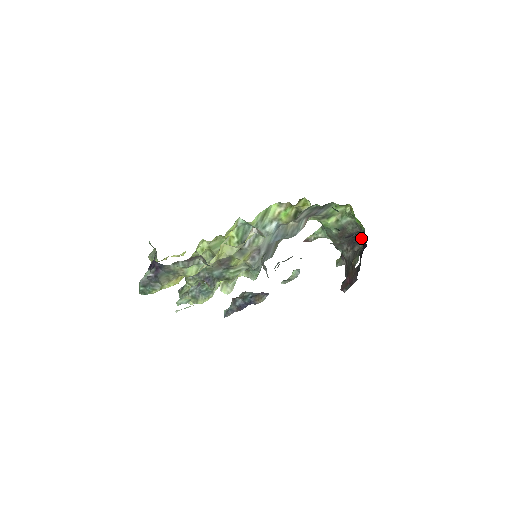
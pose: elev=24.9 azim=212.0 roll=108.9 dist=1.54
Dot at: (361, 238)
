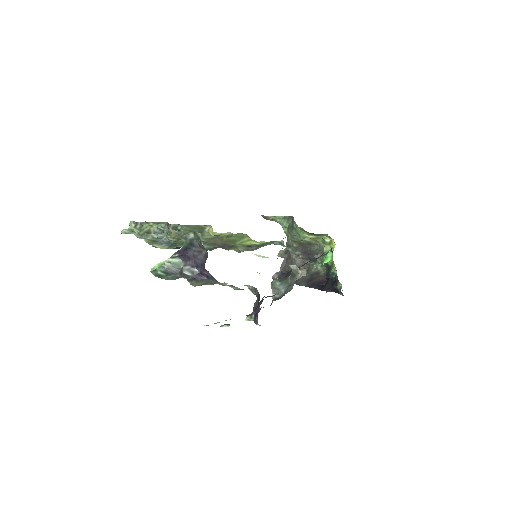
Dot at: (341, 293)
